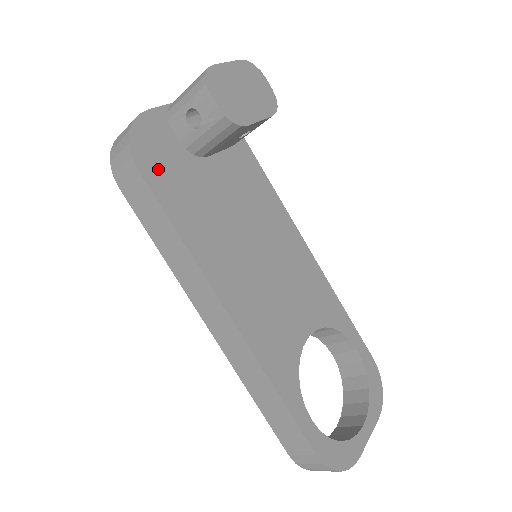
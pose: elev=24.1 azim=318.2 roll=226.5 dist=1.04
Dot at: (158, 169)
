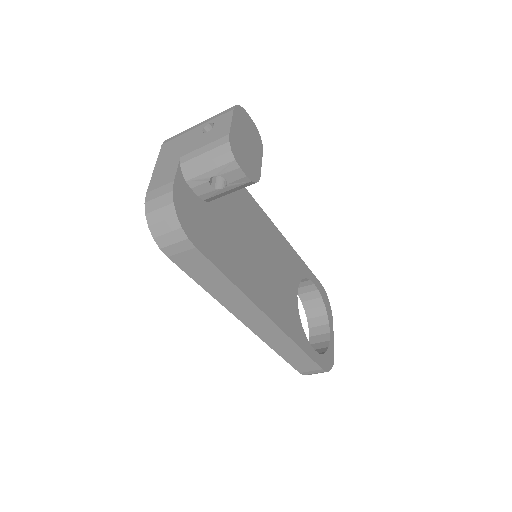
Dot at: (201, 235)
